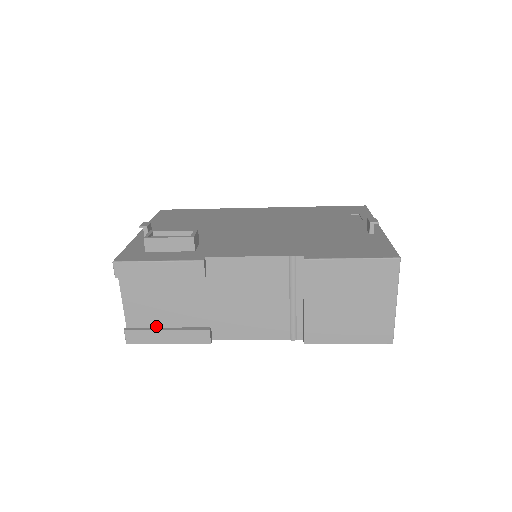
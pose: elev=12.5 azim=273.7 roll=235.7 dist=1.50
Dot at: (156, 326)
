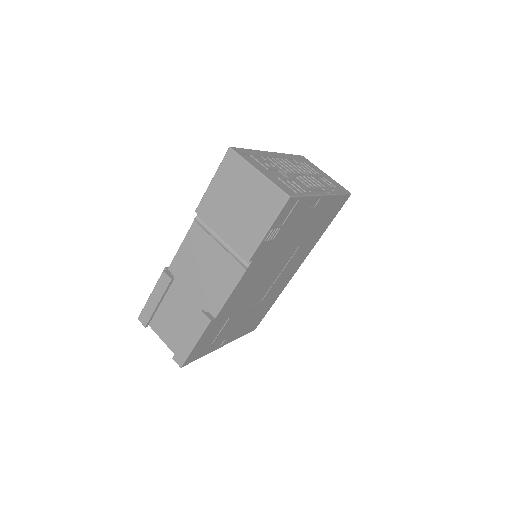
Dot at: occluded
